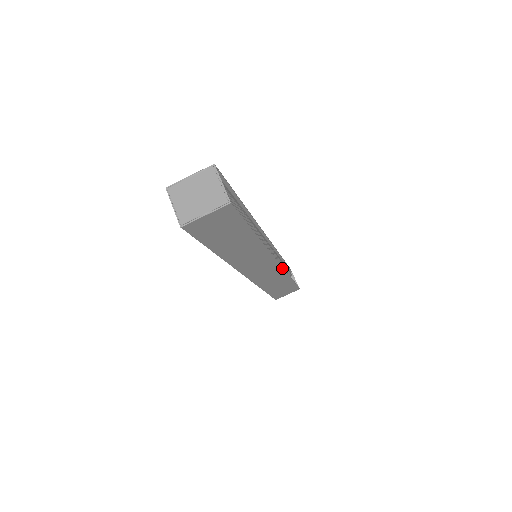
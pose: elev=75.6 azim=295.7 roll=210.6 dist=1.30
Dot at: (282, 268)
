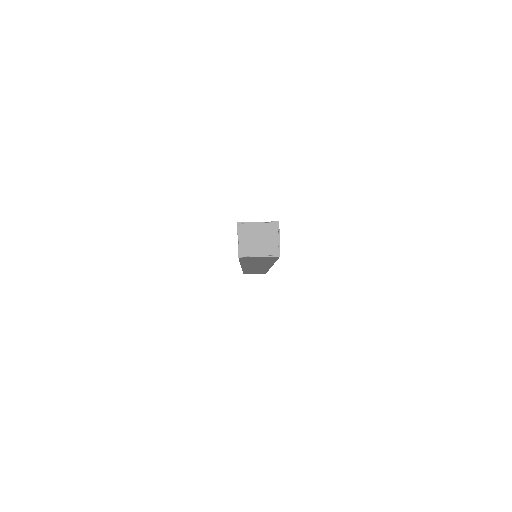
Dot at: occluded
